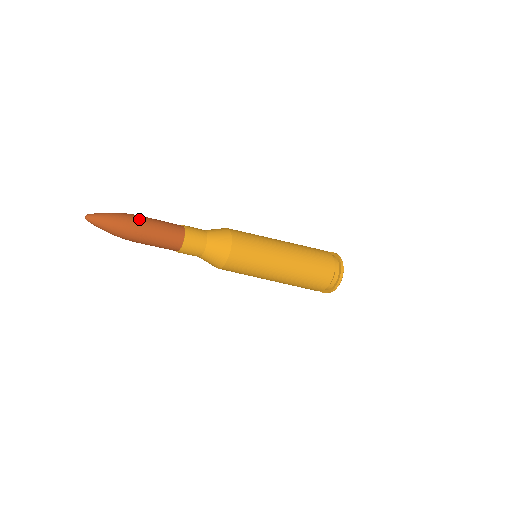
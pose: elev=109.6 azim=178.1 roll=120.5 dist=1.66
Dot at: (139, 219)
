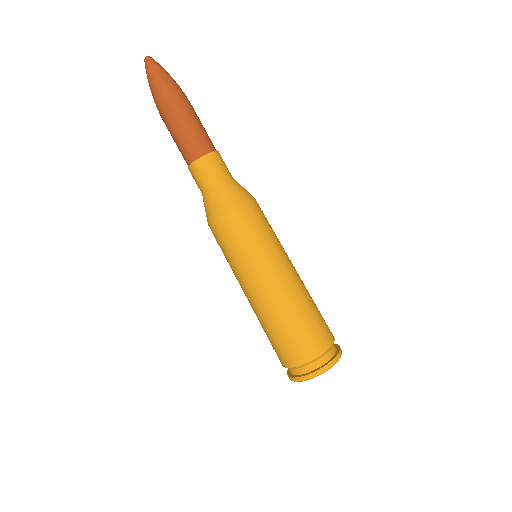
Dot at: (177, 102)
